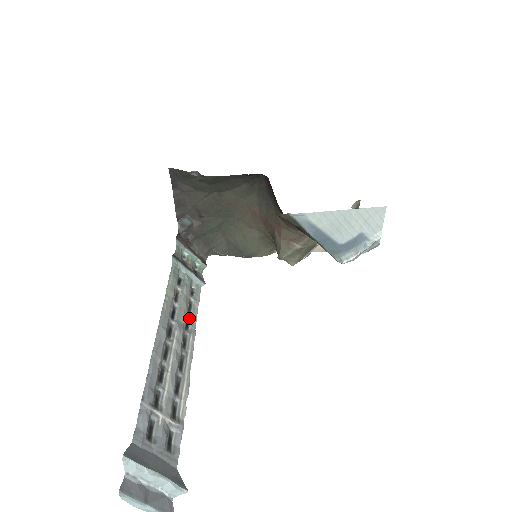
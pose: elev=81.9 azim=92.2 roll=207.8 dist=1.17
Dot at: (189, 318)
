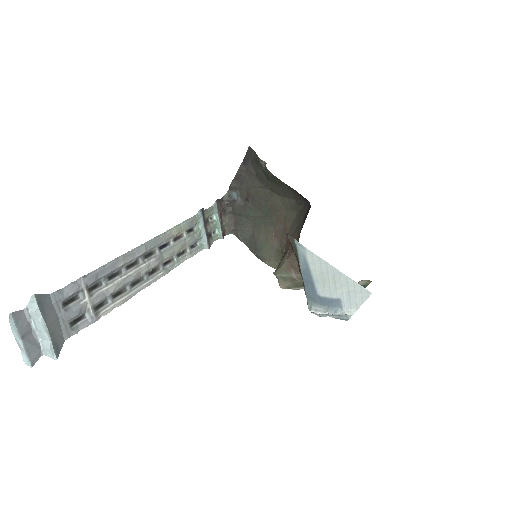
Dot at: (173, 260)
